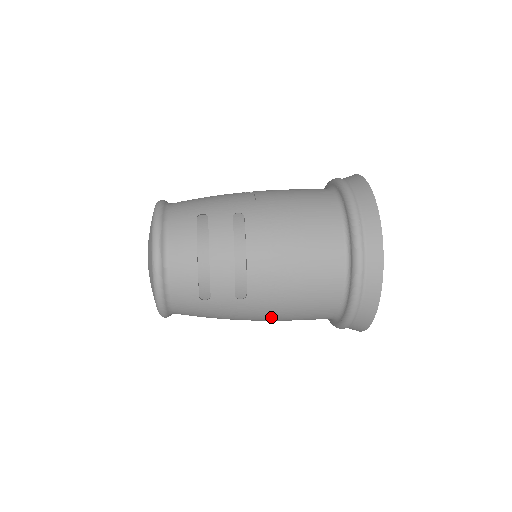
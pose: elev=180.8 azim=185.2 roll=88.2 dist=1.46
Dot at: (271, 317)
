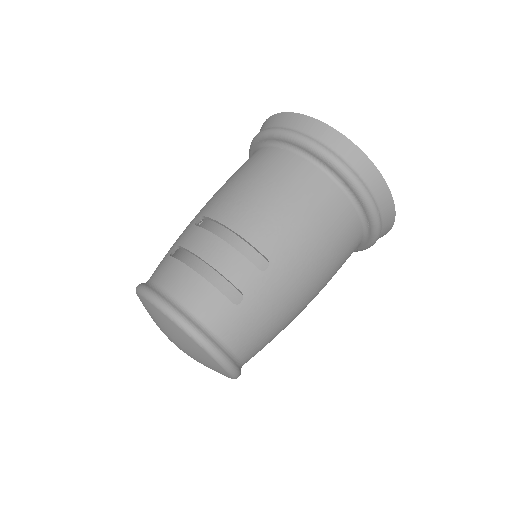
Dot at: (313, 267)
